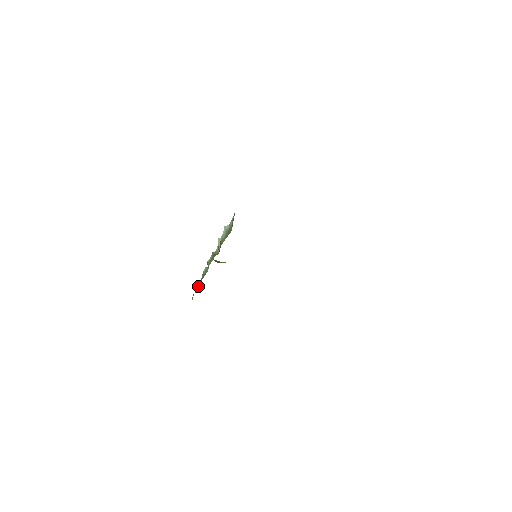
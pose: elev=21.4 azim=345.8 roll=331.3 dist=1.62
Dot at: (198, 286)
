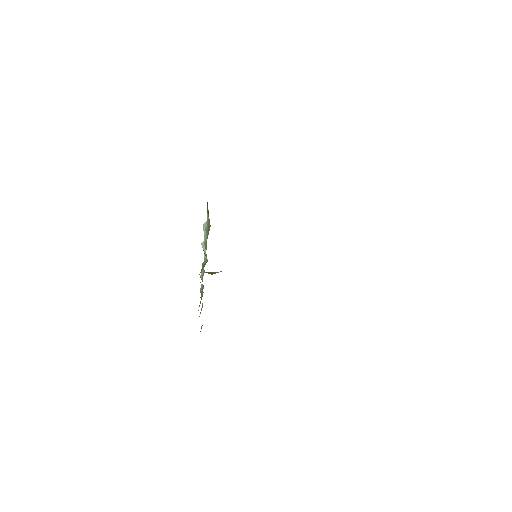
Dot at: occluded
